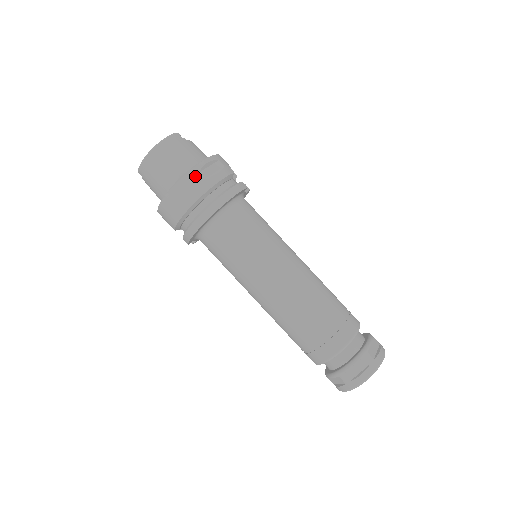
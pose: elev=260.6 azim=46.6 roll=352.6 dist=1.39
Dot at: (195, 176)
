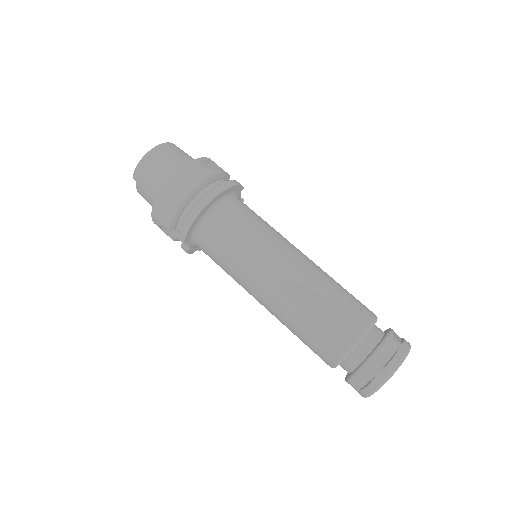
Dot at: (195, 166)
